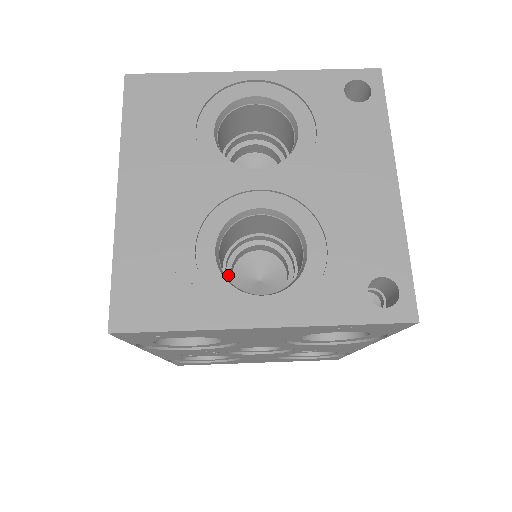
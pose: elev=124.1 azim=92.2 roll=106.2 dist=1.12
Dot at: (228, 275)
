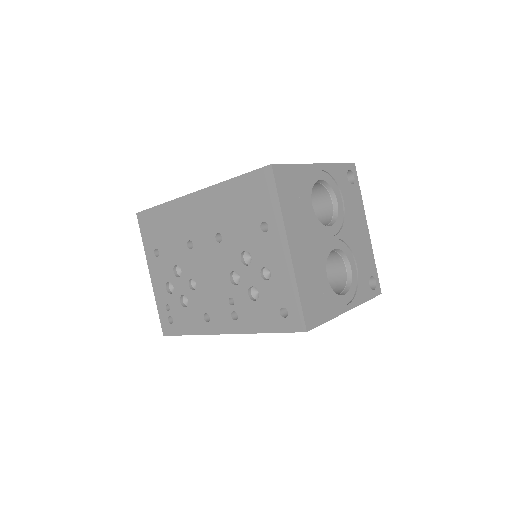
Dot at: occluded
